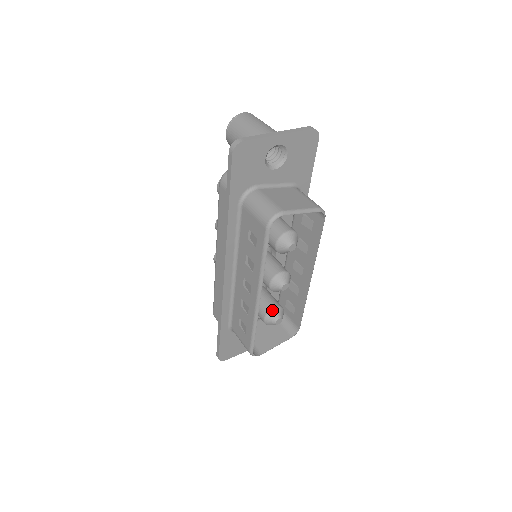
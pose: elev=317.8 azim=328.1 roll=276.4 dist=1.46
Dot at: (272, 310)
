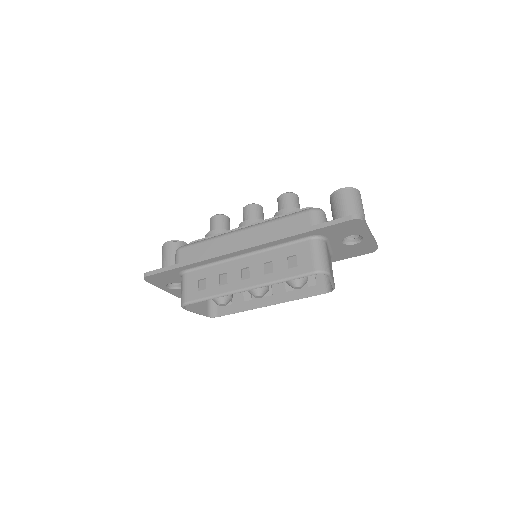
Dot at: (229, 296)
